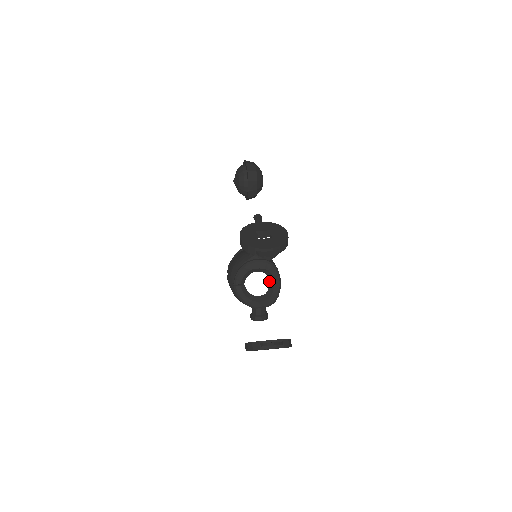
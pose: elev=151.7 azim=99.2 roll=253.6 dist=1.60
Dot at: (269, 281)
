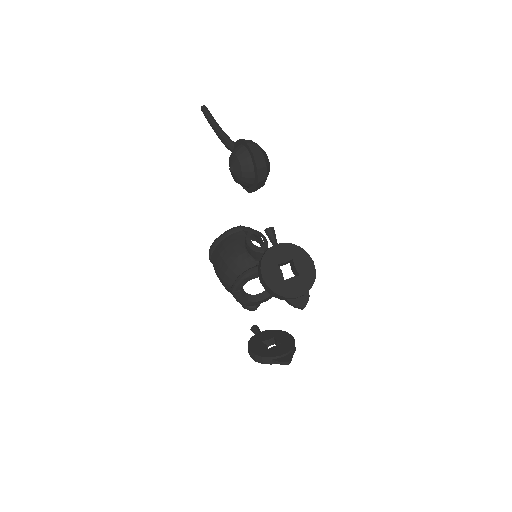
Dot at: occluded
